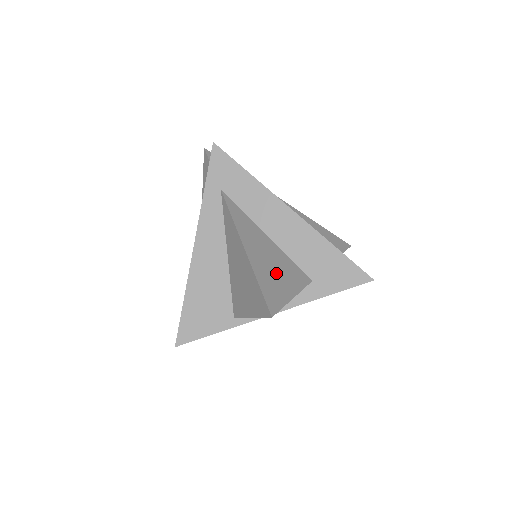
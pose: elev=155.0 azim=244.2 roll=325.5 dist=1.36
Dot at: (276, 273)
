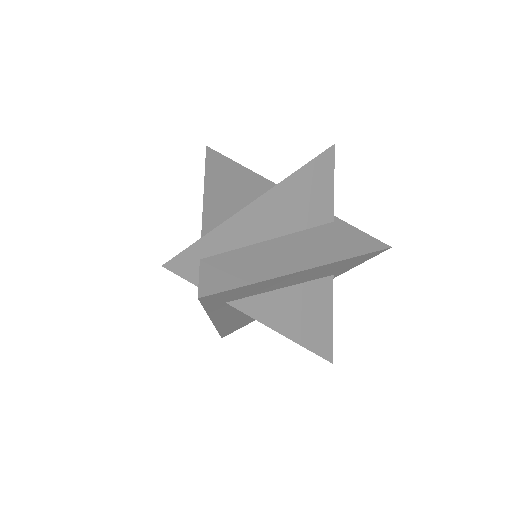
Dot at: (313, 318)
